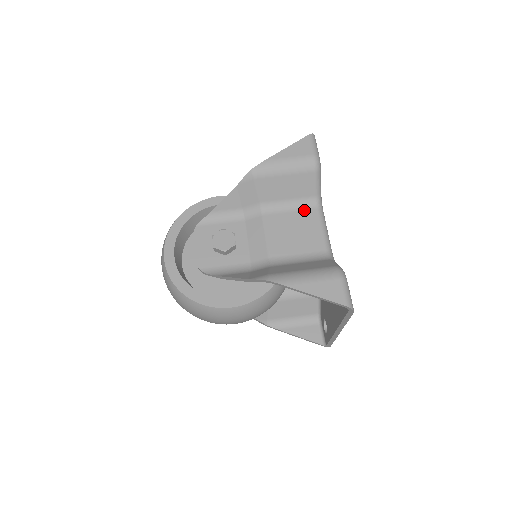
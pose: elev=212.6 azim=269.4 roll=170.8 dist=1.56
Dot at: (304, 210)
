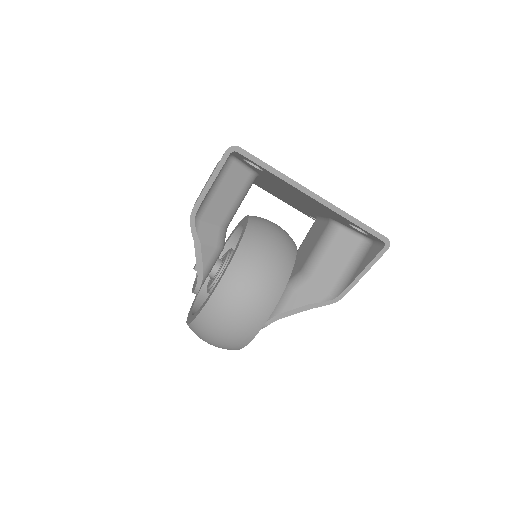
Dot at: occluded
